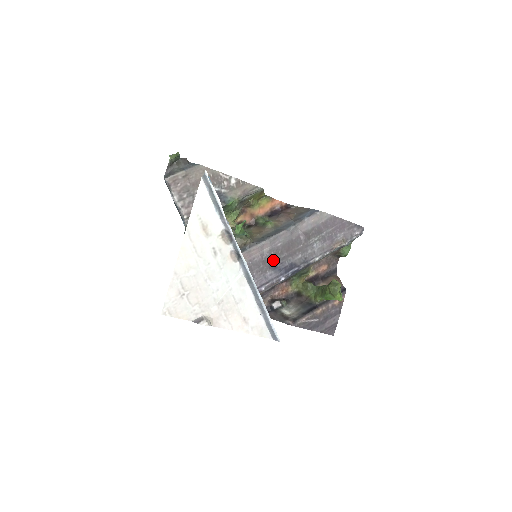
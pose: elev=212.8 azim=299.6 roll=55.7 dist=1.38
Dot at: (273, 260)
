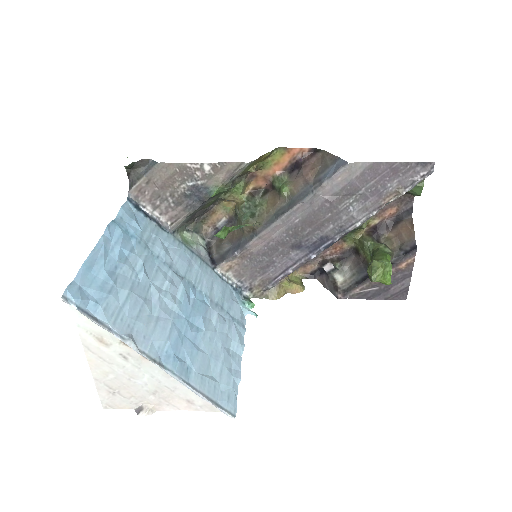
Dot at: (294, 240)
